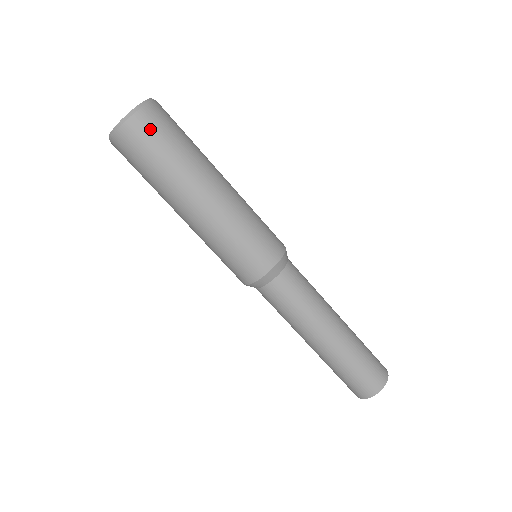
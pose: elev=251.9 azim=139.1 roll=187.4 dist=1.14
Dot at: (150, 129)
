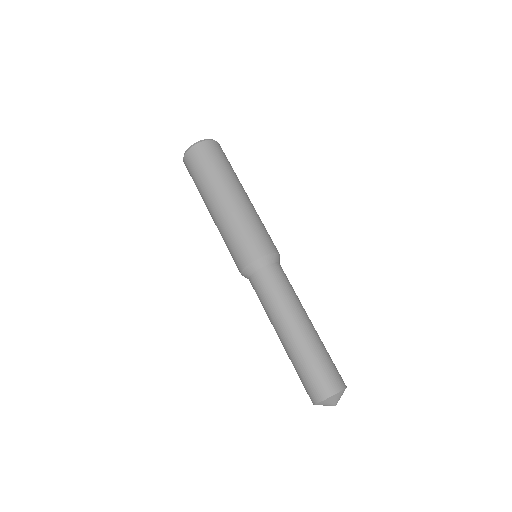
Dot at: (202, 154)
